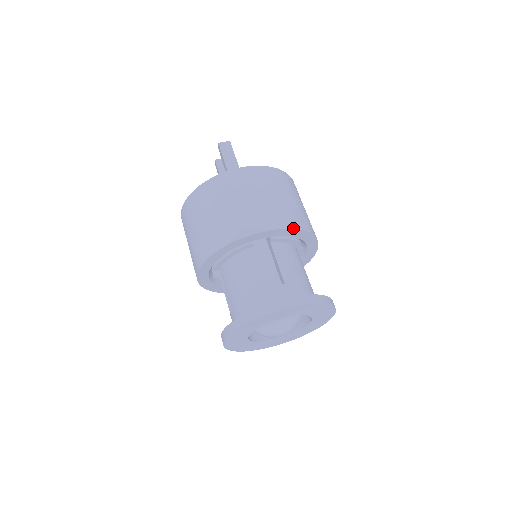
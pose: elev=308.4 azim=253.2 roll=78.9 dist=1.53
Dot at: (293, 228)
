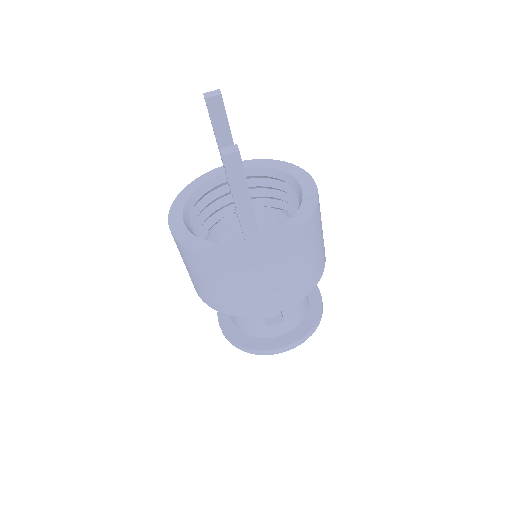
Dot at: occluded
